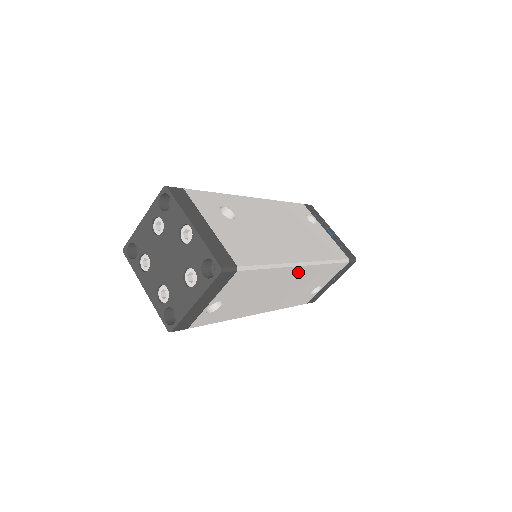
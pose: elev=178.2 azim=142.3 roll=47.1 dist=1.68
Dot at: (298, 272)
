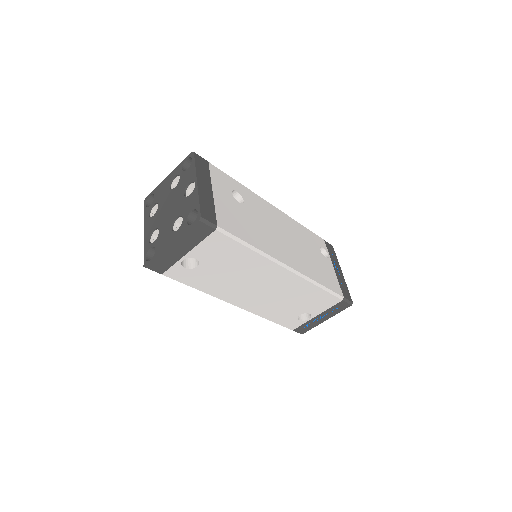
Dot at: (282, 275)
